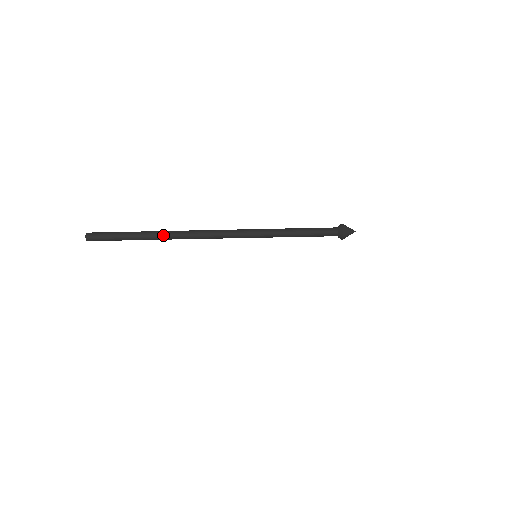
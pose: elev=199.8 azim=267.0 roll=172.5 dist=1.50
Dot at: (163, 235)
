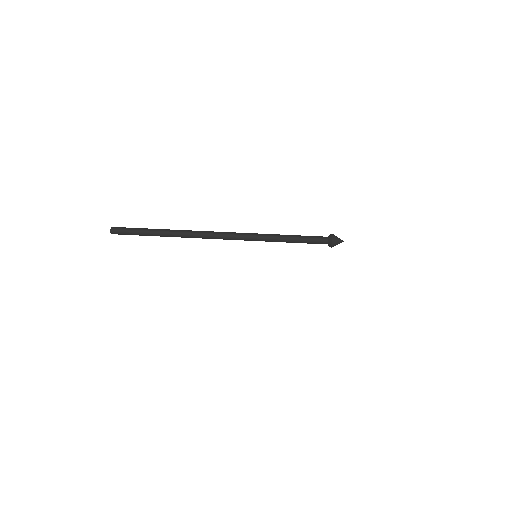
Dot at: (176, 235)
